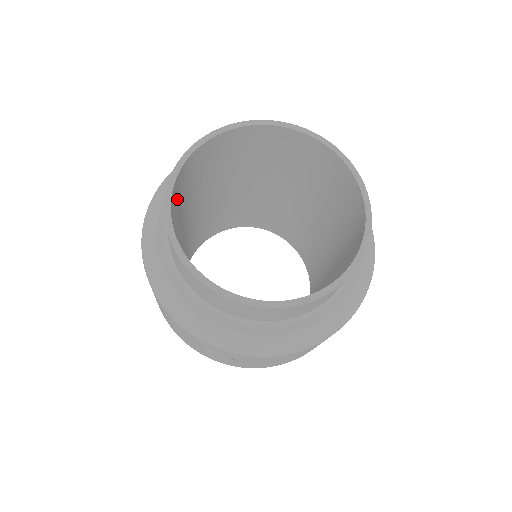
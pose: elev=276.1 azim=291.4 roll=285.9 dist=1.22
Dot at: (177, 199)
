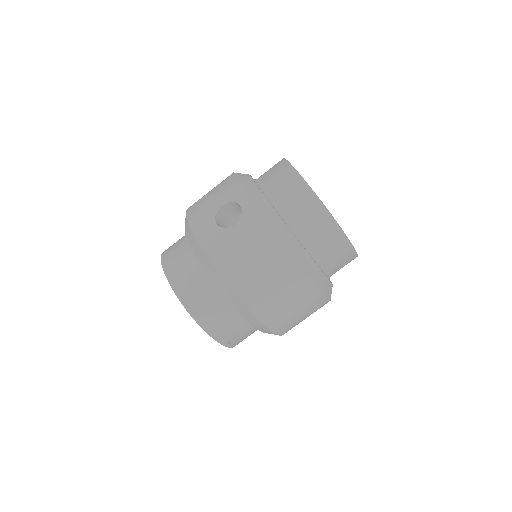
Dot at: occluded
